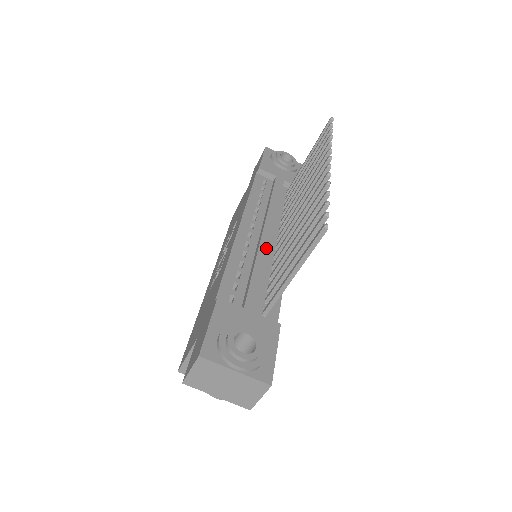
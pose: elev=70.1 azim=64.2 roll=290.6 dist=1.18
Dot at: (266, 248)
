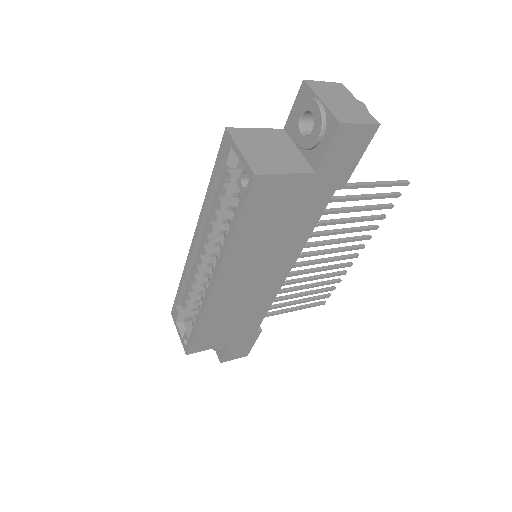
Dot at: occluded
